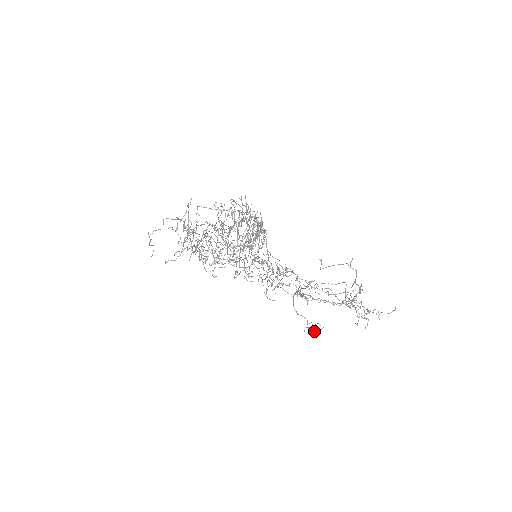
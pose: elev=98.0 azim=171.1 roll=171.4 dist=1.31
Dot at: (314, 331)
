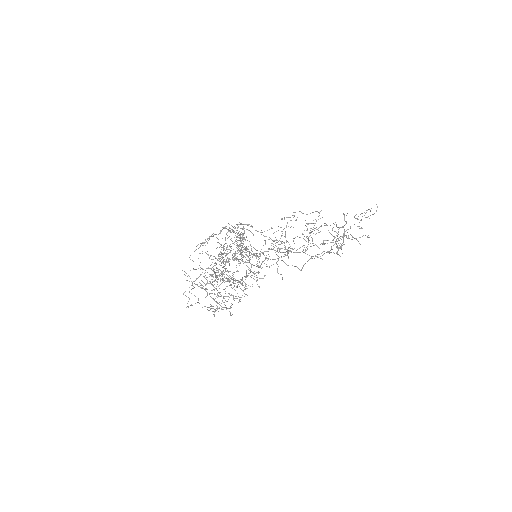
Dot at: occluded
